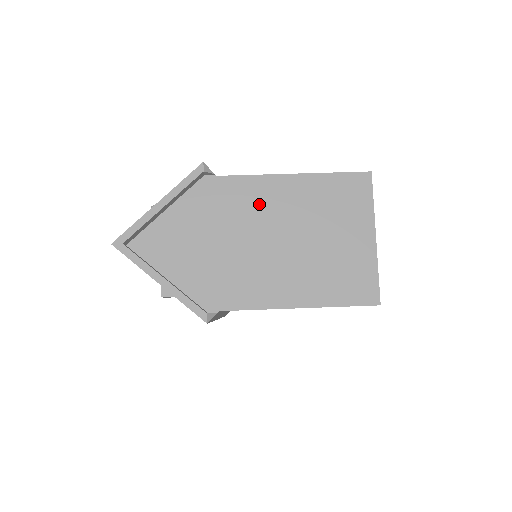
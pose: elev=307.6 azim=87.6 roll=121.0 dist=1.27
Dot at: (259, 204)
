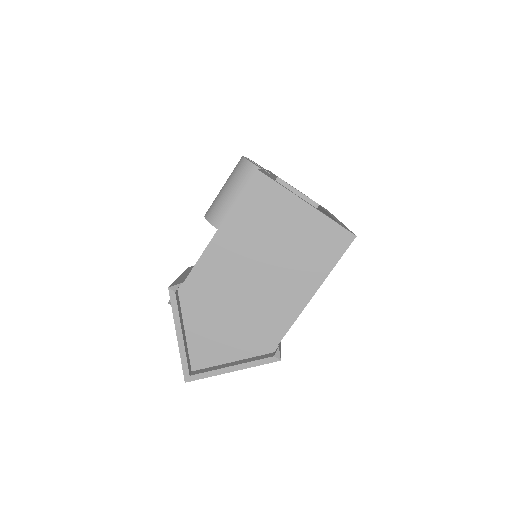
Dot at: (224, 268)
